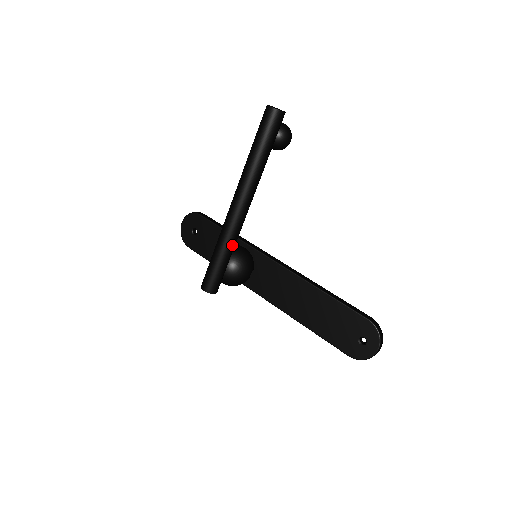
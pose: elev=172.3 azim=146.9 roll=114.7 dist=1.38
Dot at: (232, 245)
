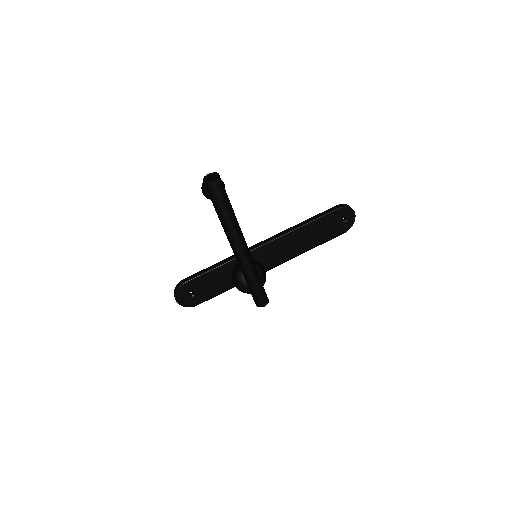
Dot at: (256, 269)
